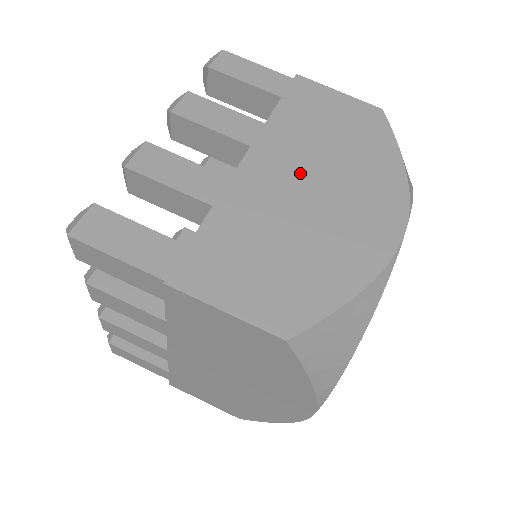
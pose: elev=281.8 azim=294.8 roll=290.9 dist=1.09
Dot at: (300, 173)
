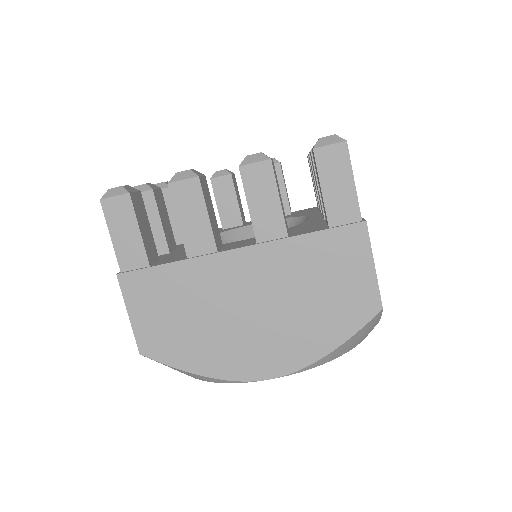
Dot at: (258, 291)
